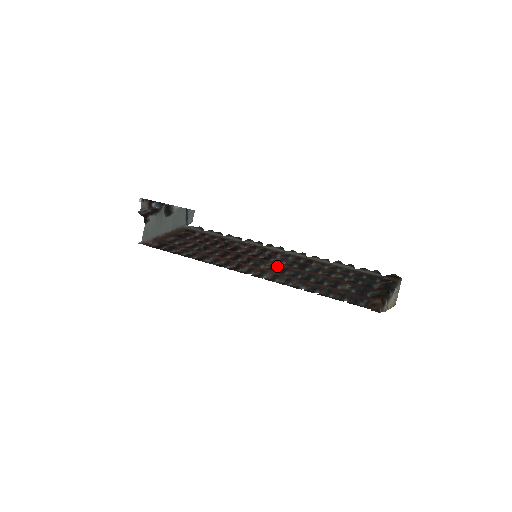
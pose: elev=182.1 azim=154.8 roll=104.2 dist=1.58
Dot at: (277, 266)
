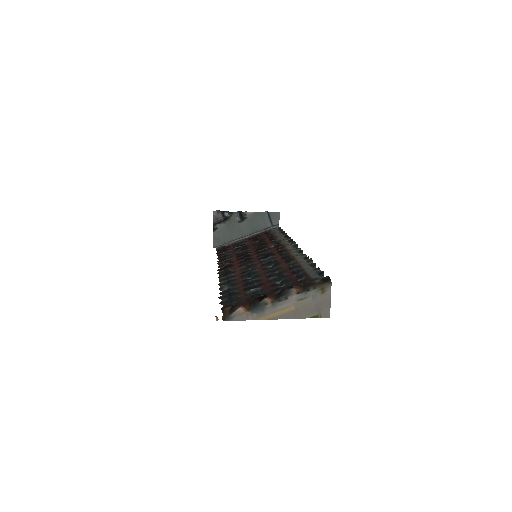
Dot at: (254, 266)
